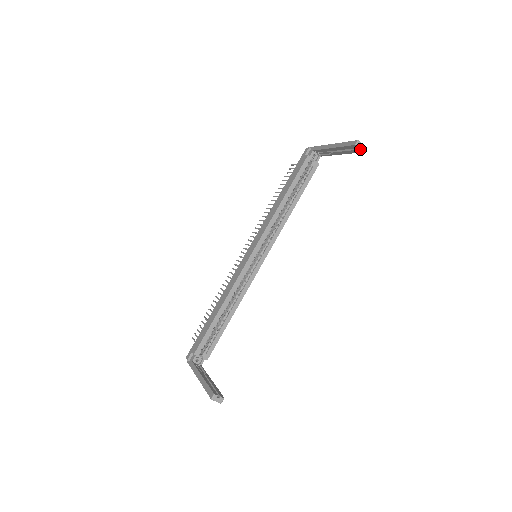
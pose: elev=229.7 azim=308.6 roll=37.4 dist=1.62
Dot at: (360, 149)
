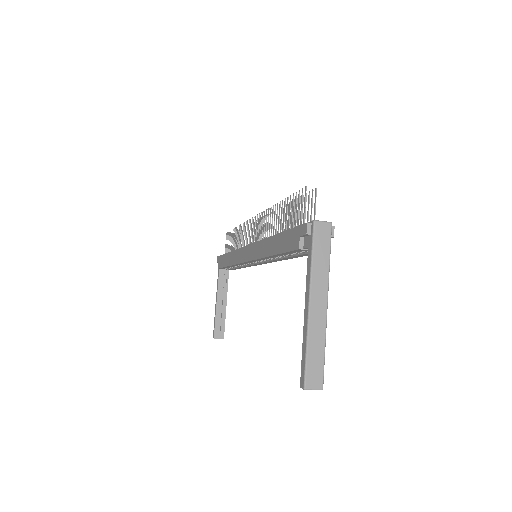
Dot at: occluded
